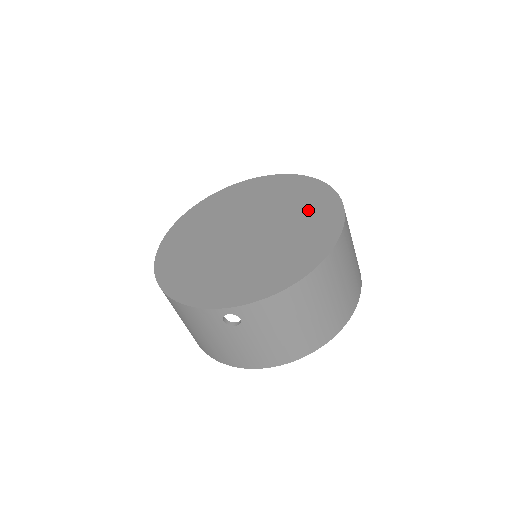
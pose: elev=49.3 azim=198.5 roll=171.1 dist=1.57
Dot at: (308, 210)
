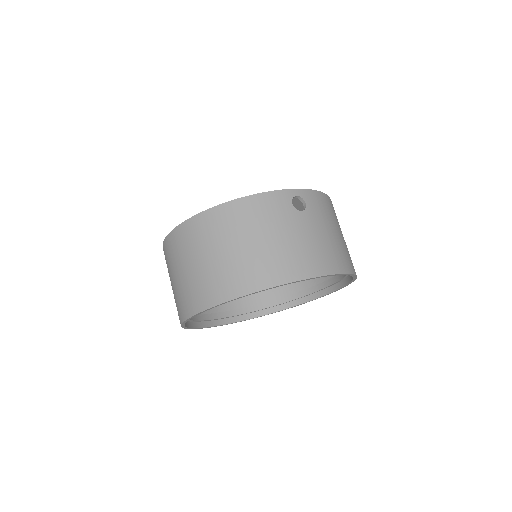
Dot at: occluded
